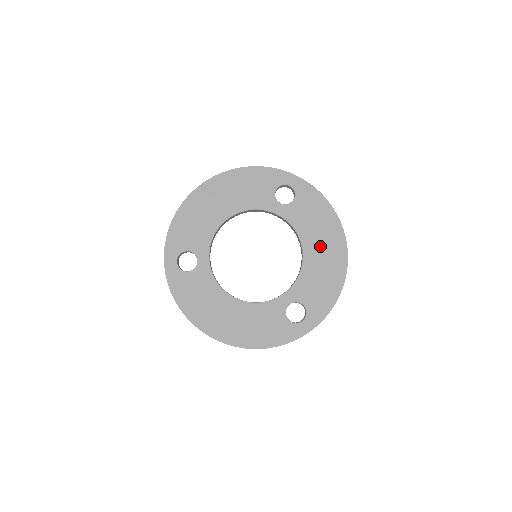
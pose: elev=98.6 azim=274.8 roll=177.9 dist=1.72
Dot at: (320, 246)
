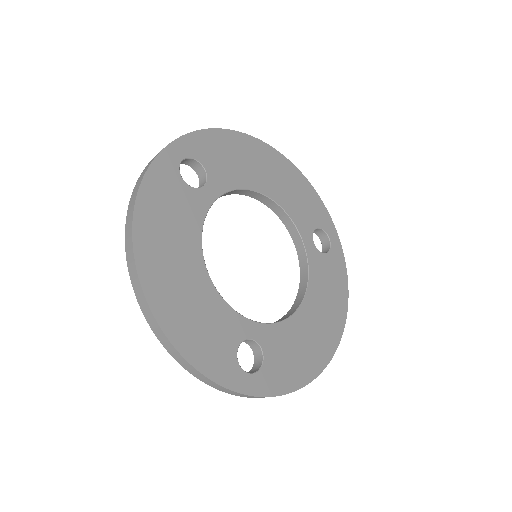
Dot at: (318, 318)
